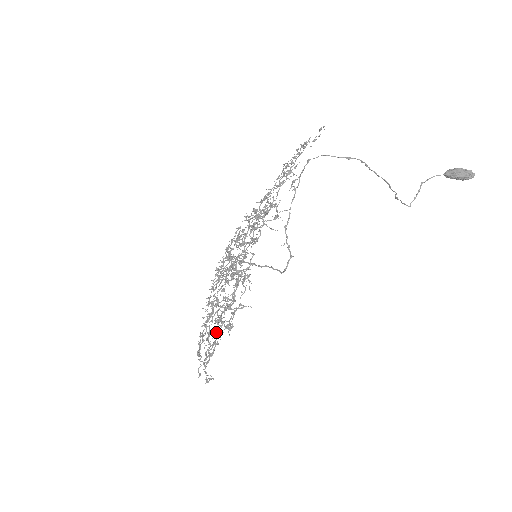
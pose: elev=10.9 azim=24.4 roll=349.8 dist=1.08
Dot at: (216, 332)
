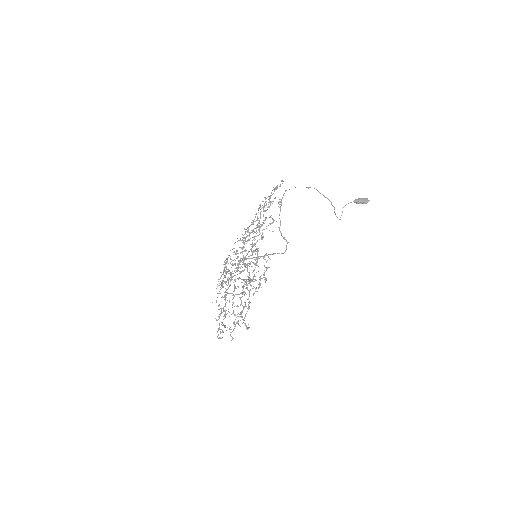
Dot at: (241, 304)
